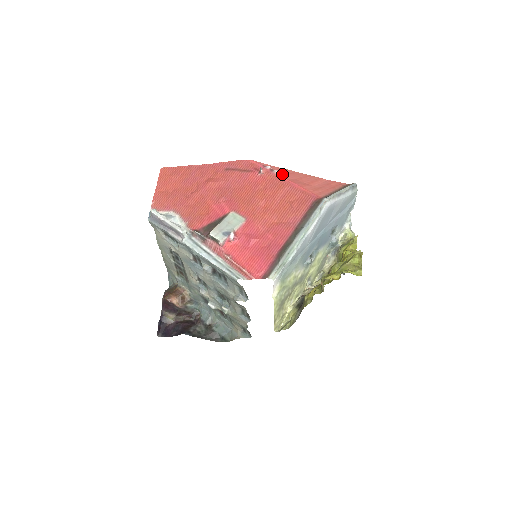
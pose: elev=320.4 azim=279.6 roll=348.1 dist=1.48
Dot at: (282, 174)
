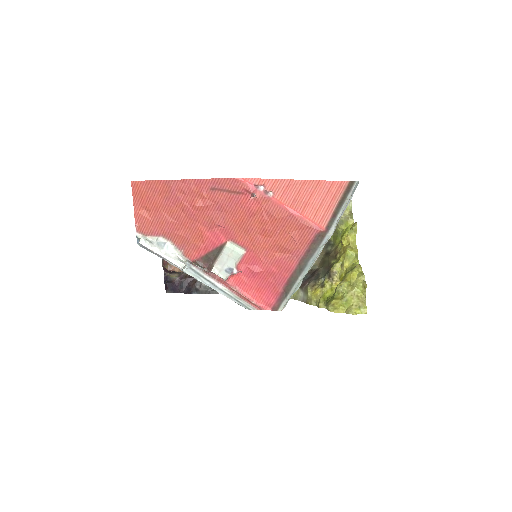
Dot at: (278, 195)
